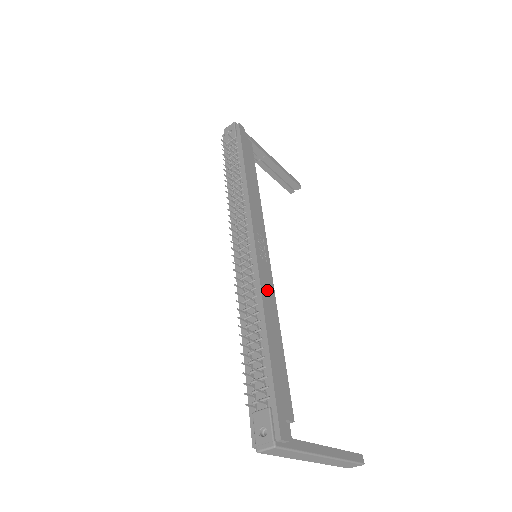
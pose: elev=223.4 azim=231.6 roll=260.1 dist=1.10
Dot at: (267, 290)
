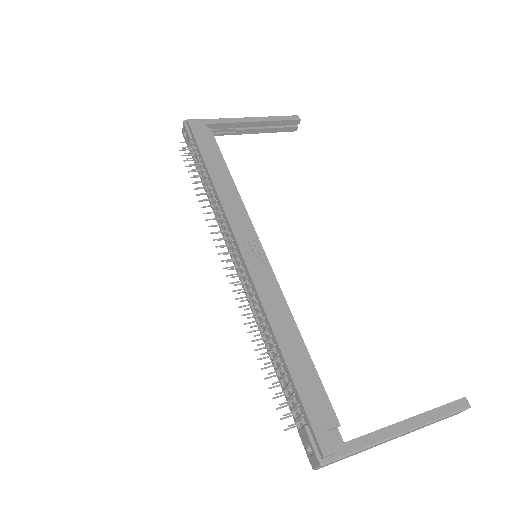
Dot at: (270, 296)
